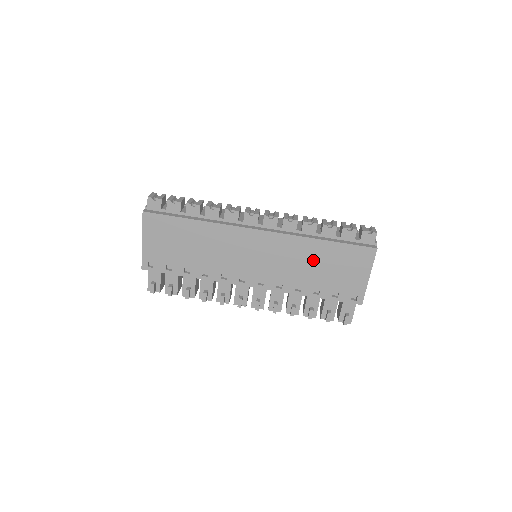
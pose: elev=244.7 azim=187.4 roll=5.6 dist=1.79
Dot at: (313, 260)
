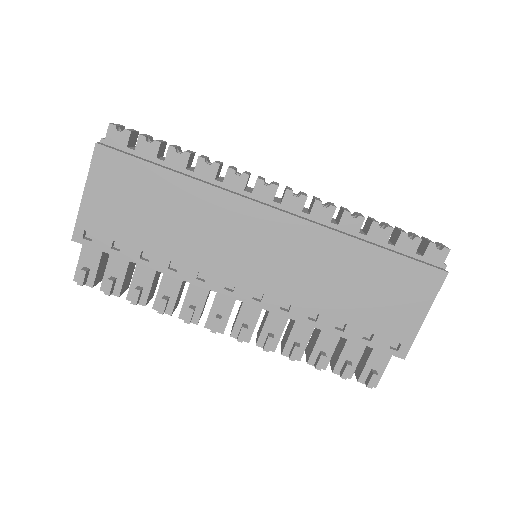
Dot at: (347, 274)
